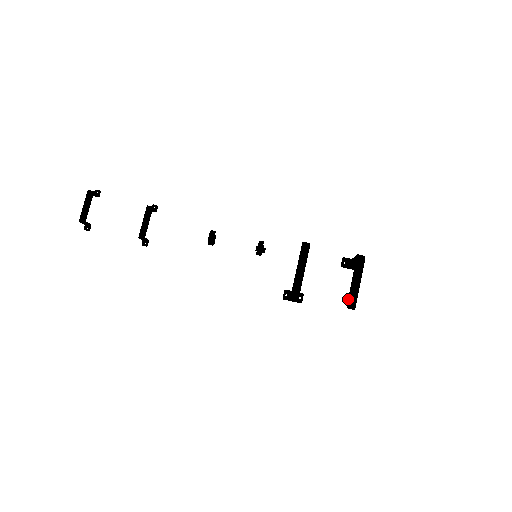
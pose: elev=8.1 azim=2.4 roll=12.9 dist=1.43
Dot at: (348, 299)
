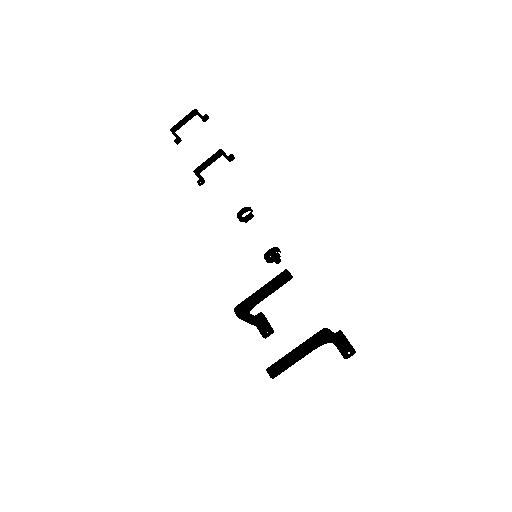
Dot at: (275, 362)
